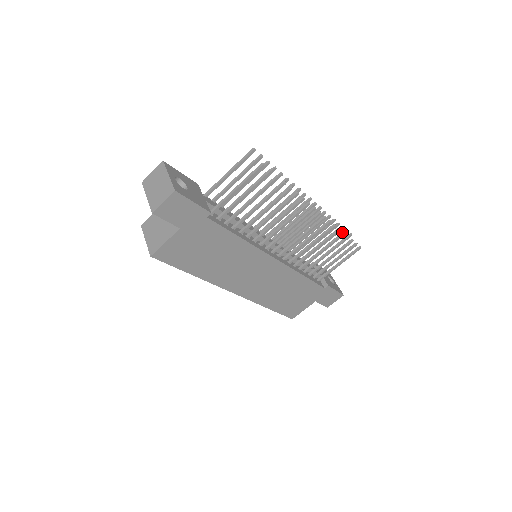
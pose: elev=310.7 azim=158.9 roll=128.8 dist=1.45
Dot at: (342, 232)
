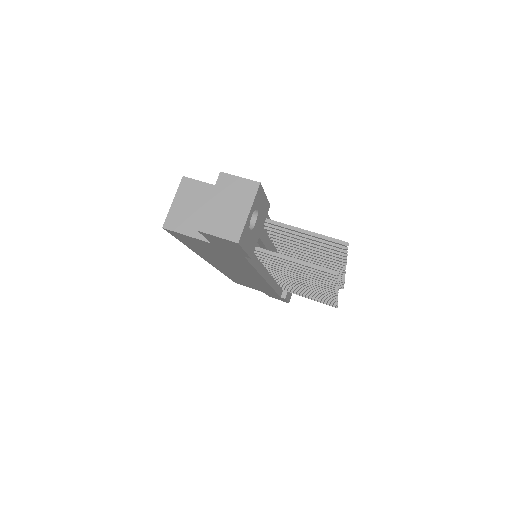
Dot at: occluded
